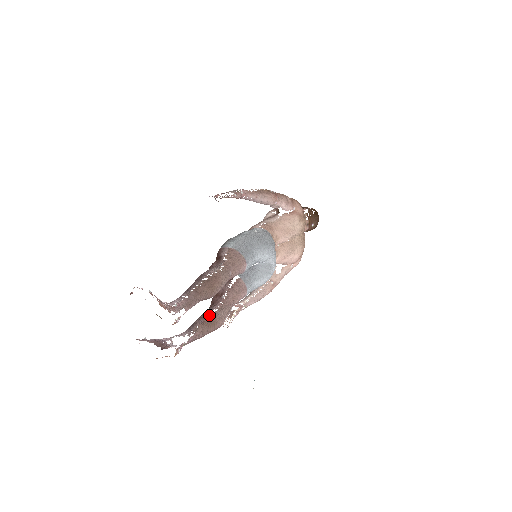
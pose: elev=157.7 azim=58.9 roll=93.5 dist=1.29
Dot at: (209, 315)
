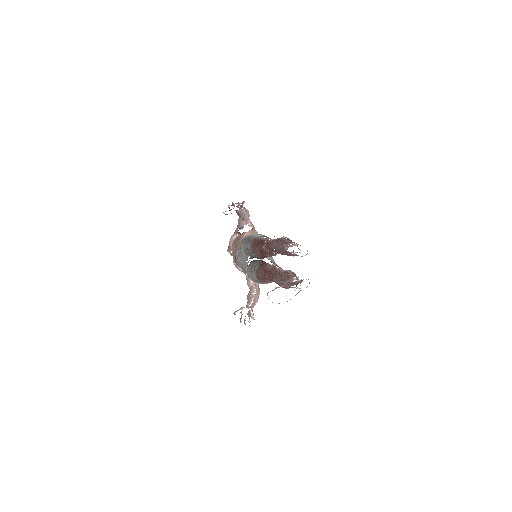
Dot at: (290, 271)
